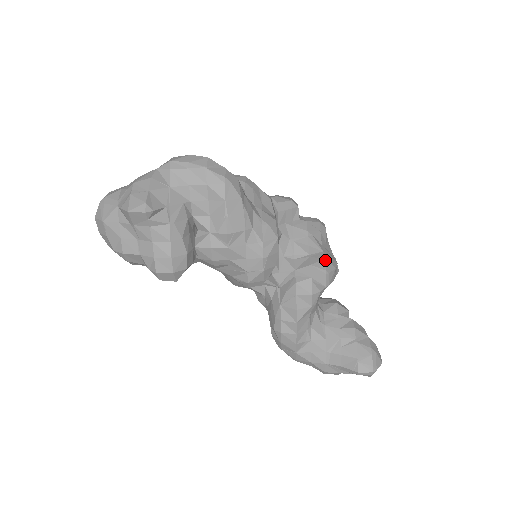
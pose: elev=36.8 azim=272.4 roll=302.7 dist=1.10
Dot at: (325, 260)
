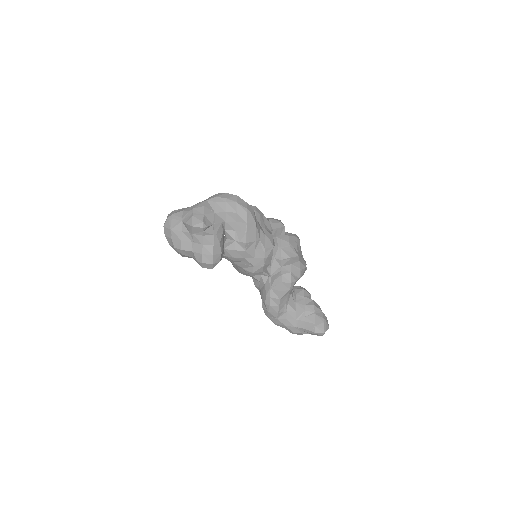
Dot at: (300, 262)
